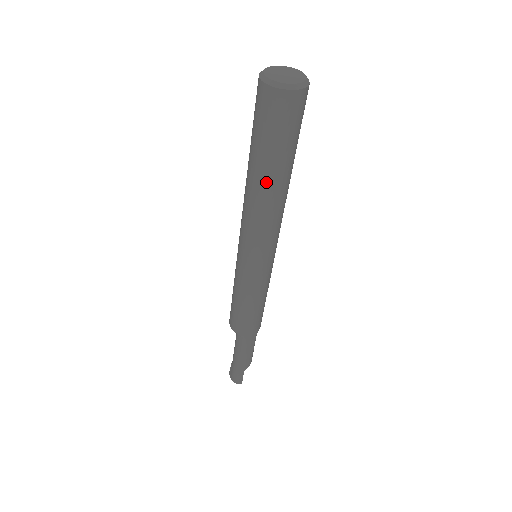
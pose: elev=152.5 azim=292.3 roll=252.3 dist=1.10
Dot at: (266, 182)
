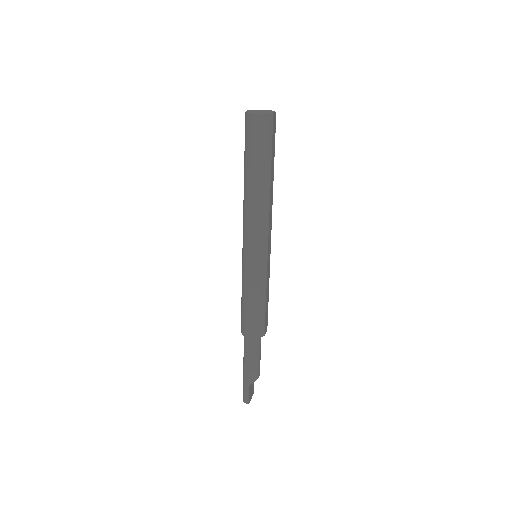
Dot at: (248, 180)
